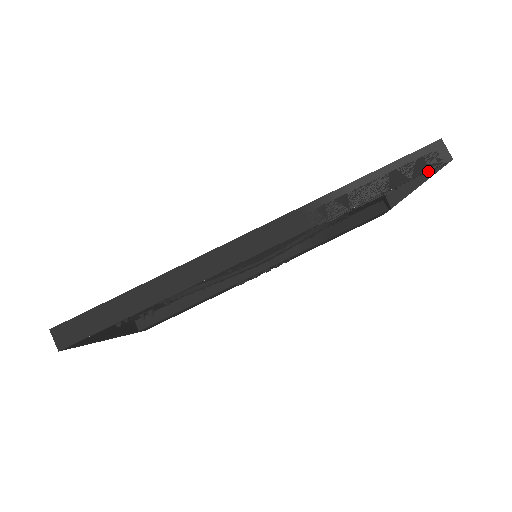
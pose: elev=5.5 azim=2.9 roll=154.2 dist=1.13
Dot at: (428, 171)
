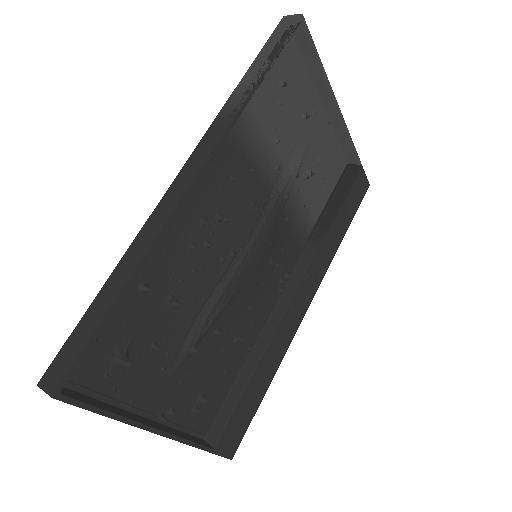
Dot at: (290, 31)
